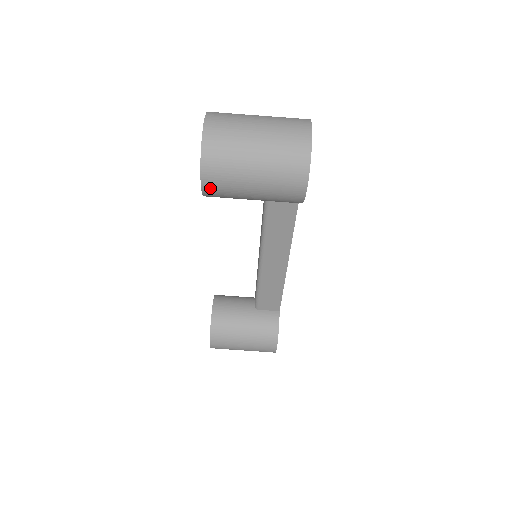
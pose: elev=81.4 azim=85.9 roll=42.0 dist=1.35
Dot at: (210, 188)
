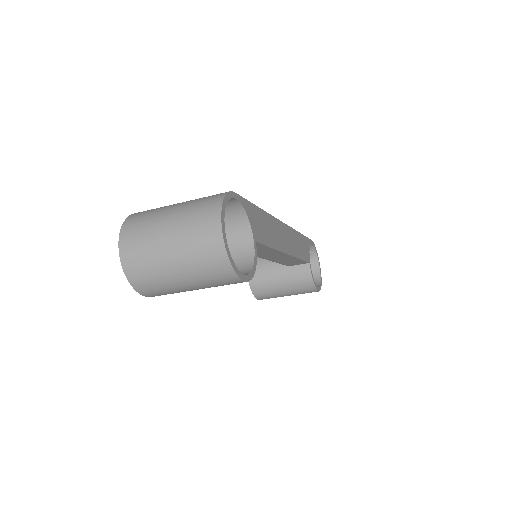
Dot at: occluded
